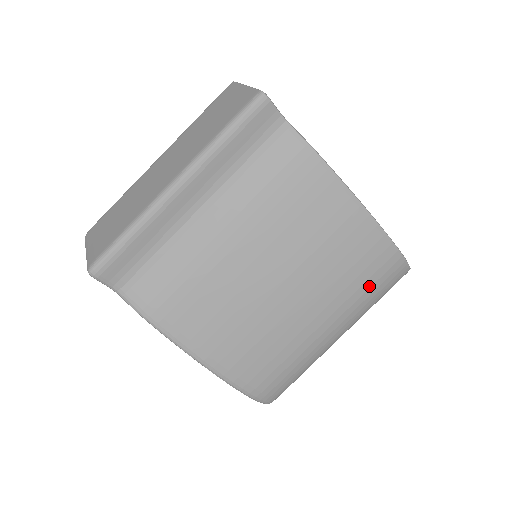
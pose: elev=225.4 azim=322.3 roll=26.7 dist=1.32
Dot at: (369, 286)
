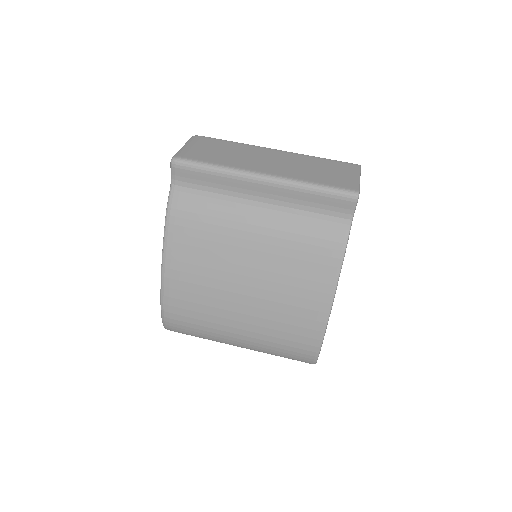
Dot at: (284, 344)
